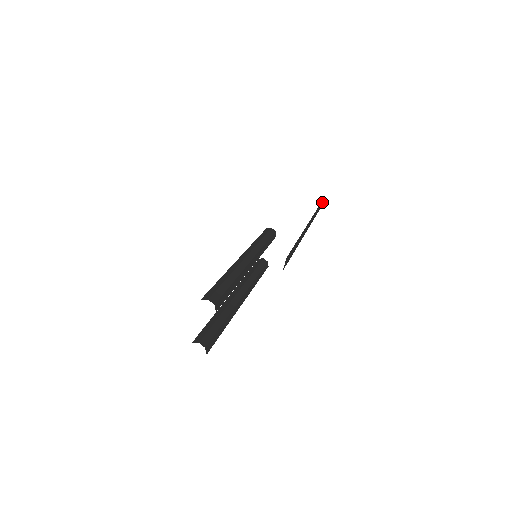
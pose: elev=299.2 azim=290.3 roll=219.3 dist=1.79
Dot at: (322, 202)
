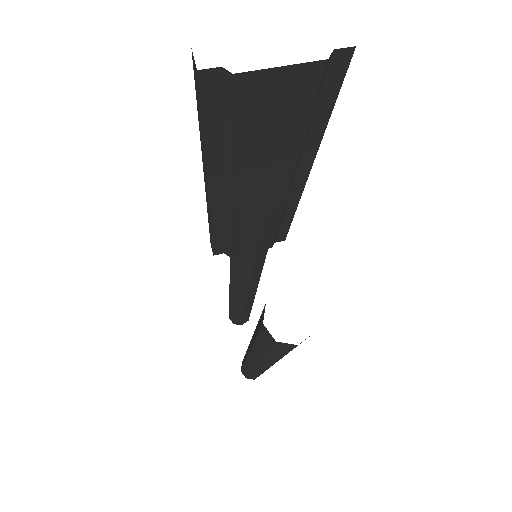
Dot at: occluded
